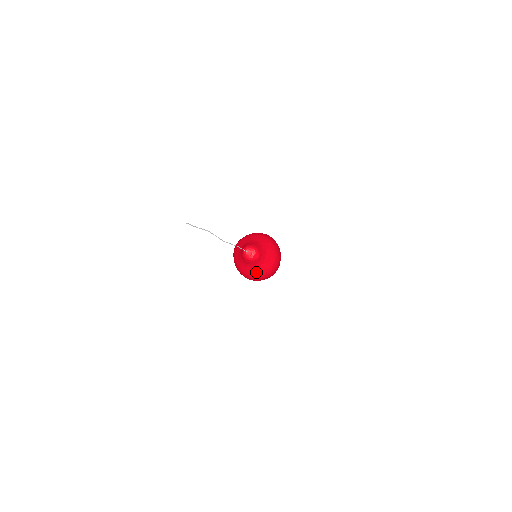
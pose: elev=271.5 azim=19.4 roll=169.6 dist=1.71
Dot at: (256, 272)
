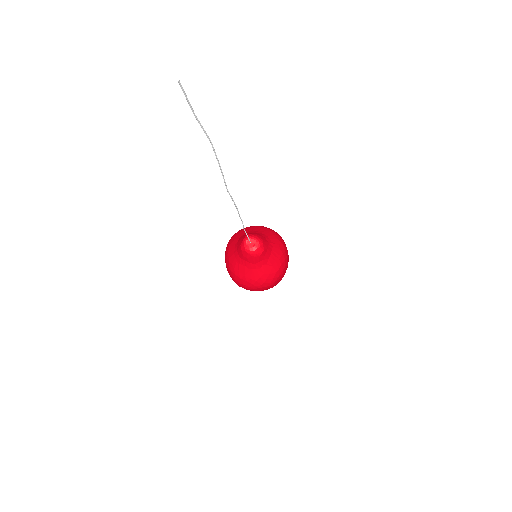
Dot at: (253, 275)
